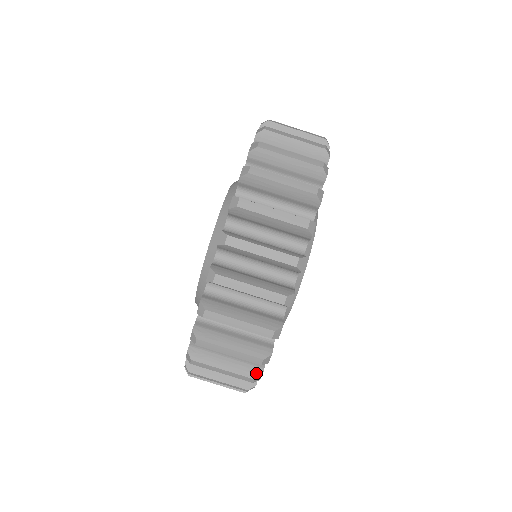
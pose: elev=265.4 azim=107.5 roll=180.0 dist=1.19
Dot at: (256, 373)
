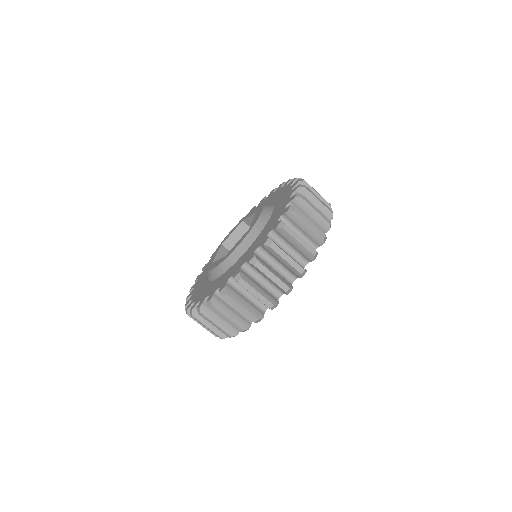
Dot at: occluded
